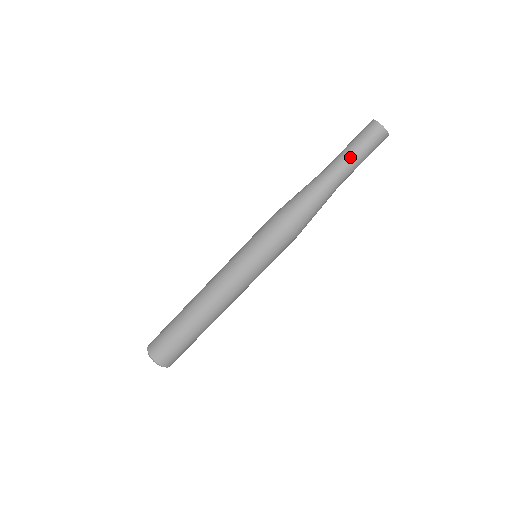
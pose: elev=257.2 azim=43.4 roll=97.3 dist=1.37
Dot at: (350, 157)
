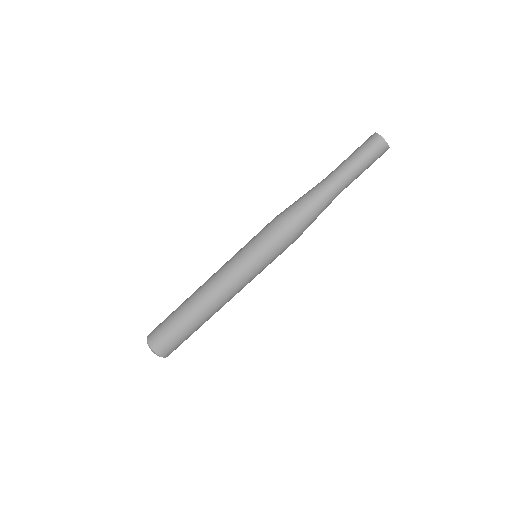
Dot at: (349, 165)
